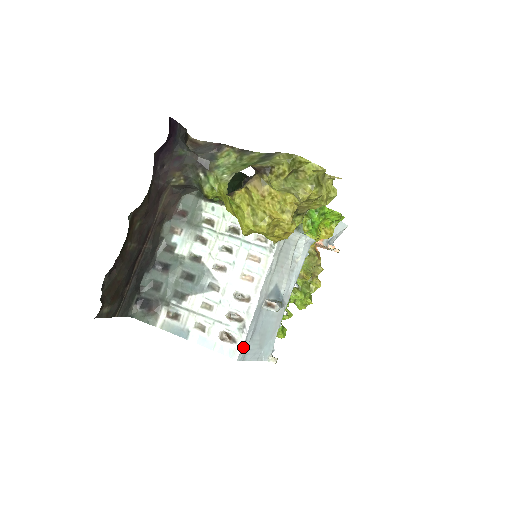
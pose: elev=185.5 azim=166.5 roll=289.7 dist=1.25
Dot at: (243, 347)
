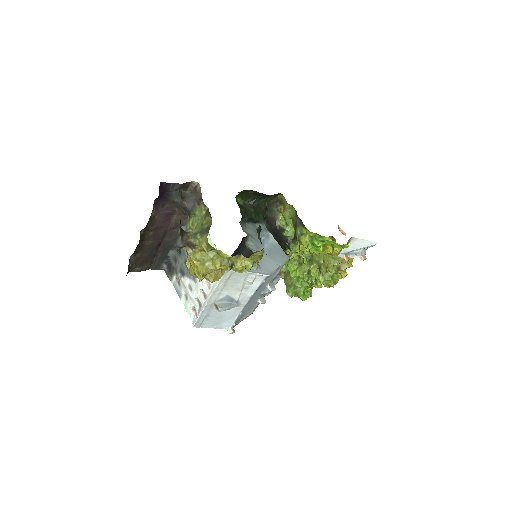
Dot at: (197, 322)
